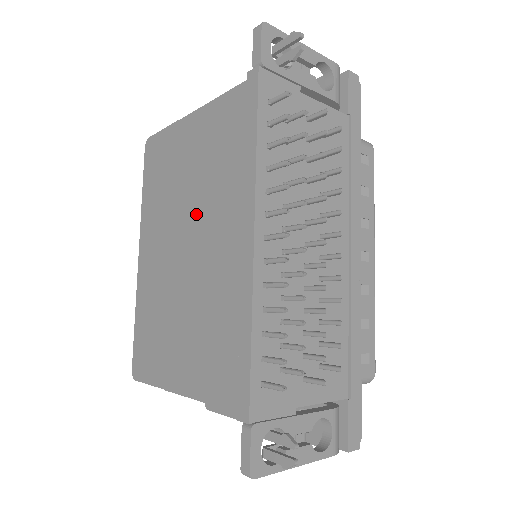
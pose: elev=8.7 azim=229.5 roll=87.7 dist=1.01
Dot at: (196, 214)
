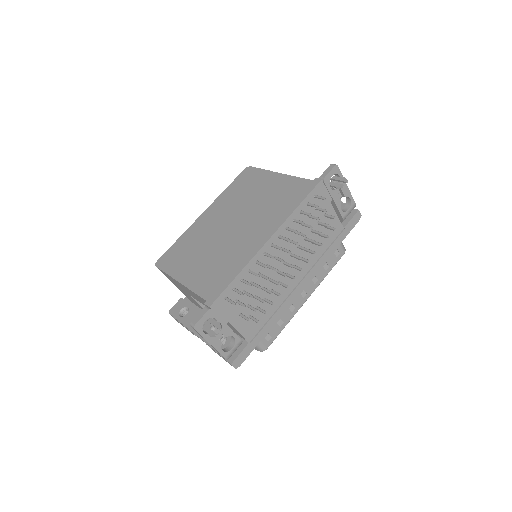
Dot at: (249, 215)
